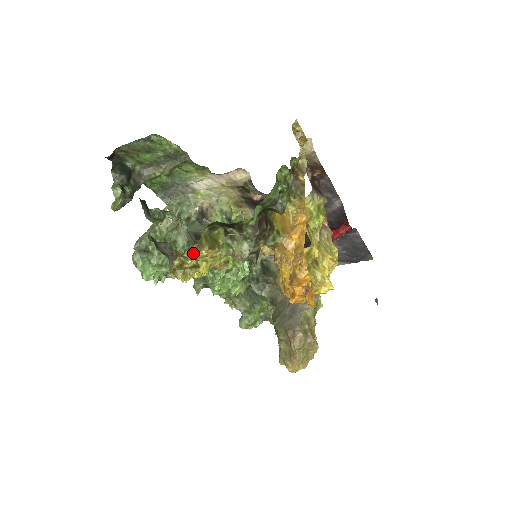
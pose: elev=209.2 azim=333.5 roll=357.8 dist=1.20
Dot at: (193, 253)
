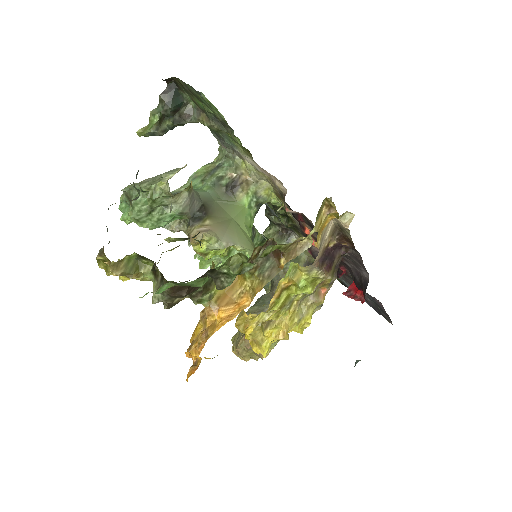
Dot at: (109, 265)
